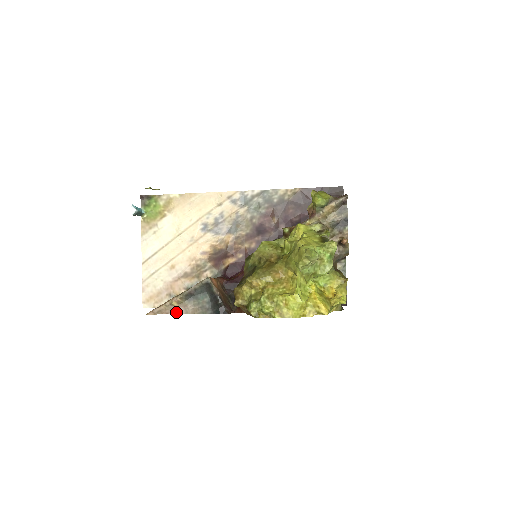
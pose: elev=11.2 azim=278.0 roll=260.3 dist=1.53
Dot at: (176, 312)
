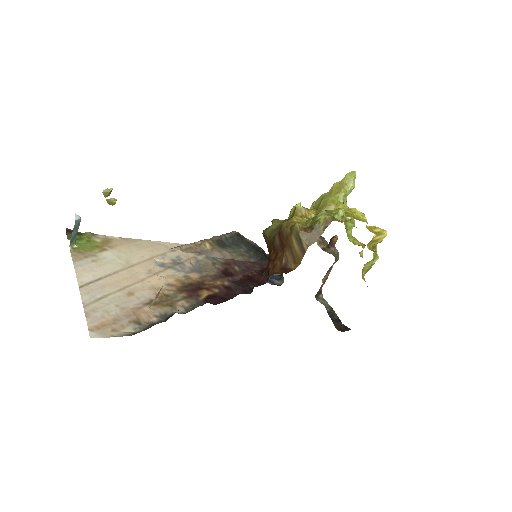
Dot at: (210, 255)
